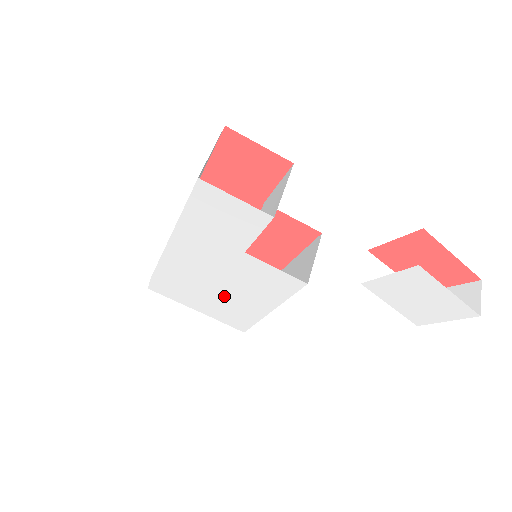
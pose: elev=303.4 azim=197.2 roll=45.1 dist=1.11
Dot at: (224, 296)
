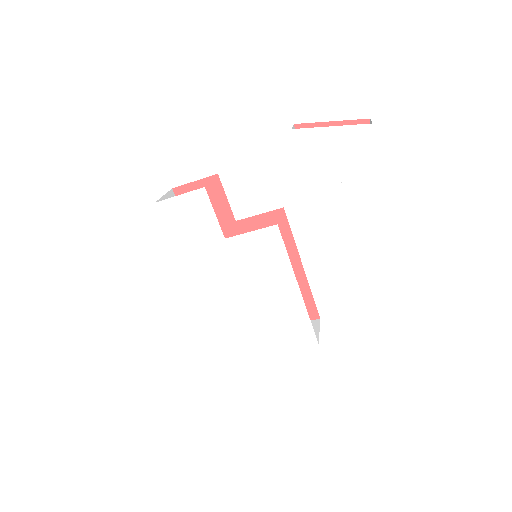
Dot at: (263, 307)
